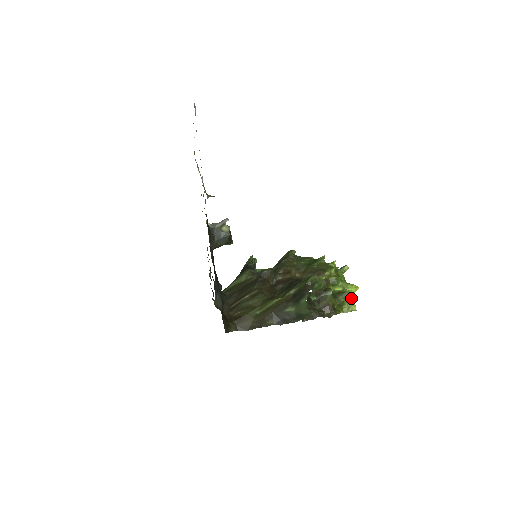
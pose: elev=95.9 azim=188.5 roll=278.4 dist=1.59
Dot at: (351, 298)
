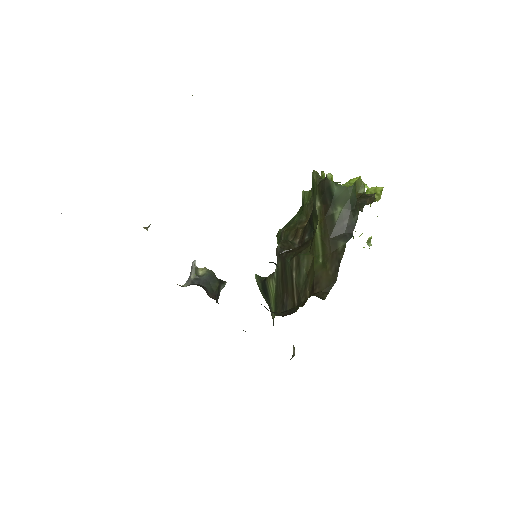
Dot at: occluded
